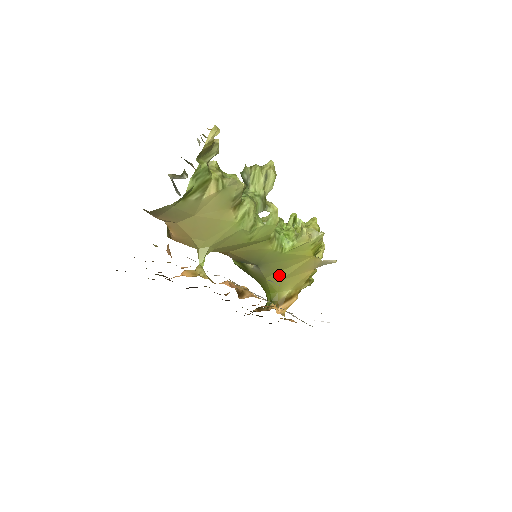
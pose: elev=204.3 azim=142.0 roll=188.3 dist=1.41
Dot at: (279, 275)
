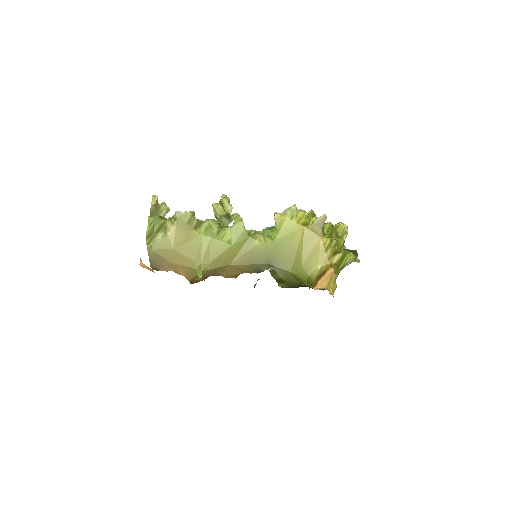
Dot at: (297, 262)
